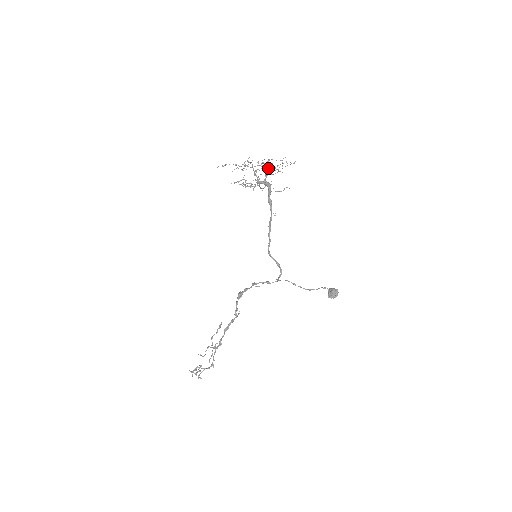
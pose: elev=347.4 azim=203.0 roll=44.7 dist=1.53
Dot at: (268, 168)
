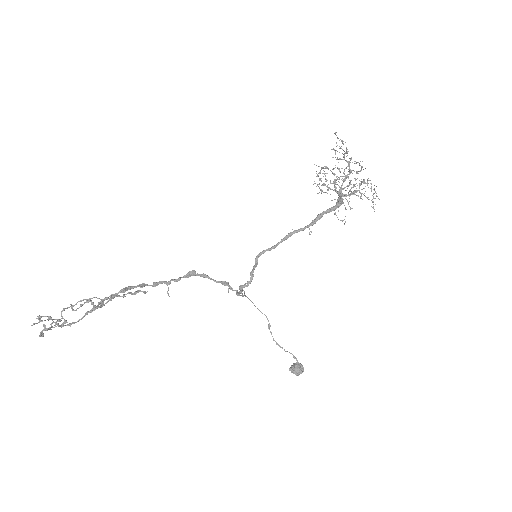
Dot at: (353, 184)
